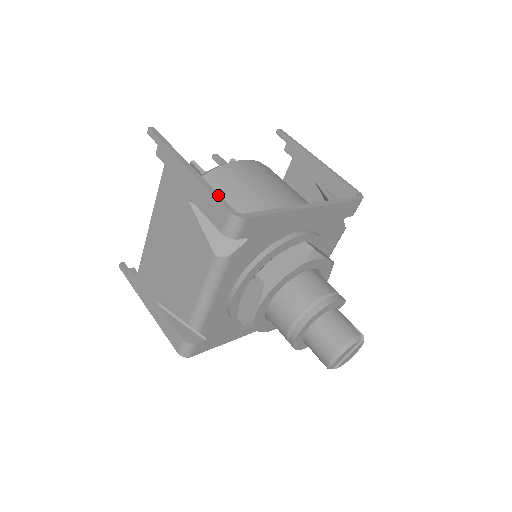
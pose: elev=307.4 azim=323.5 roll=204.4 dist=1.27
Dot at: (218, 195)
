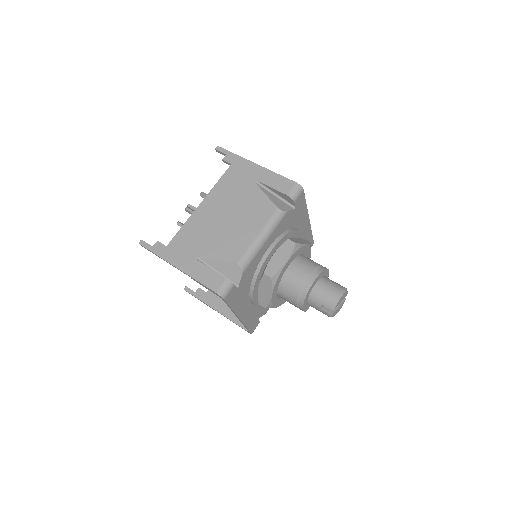
Dot at: (283, 177)
